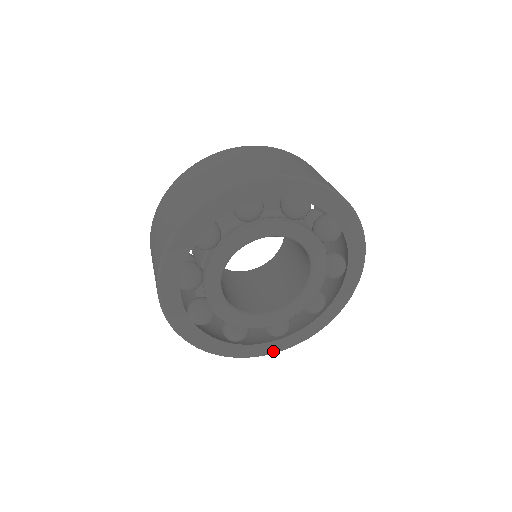
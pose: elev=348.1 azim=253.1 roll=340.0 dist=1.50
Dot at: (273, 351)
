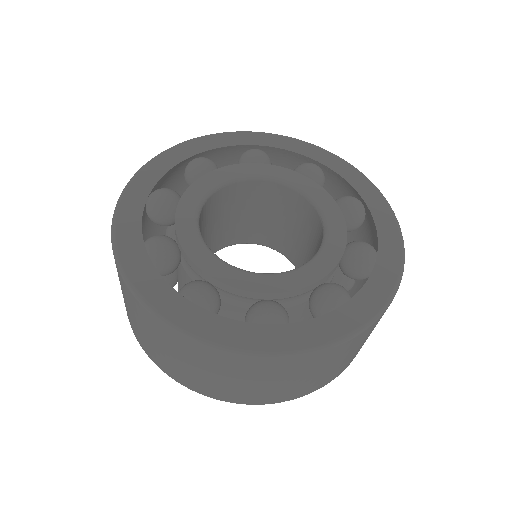
Dot at: occluded
